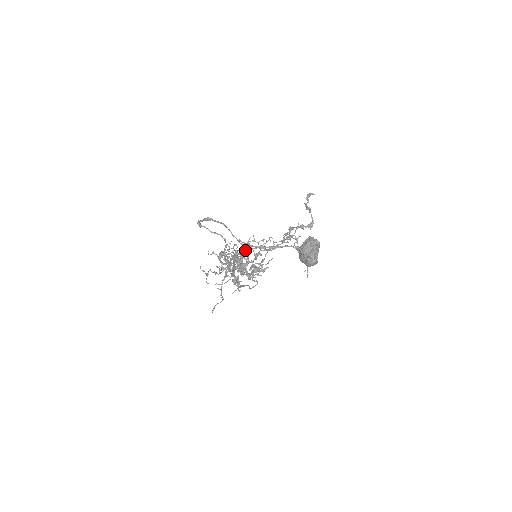
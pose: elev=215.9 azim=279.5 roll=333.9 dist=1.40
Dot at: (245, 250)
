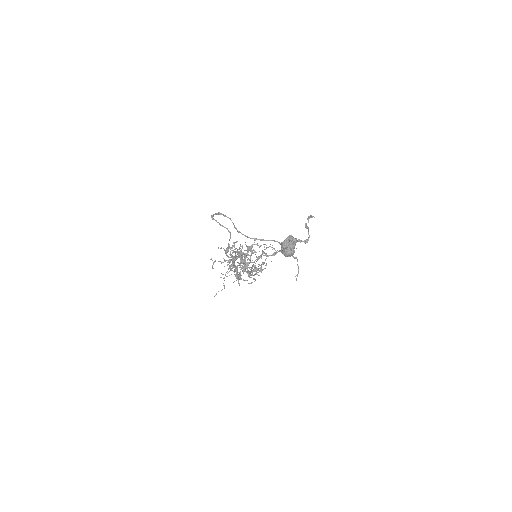
Dot at: occluded
